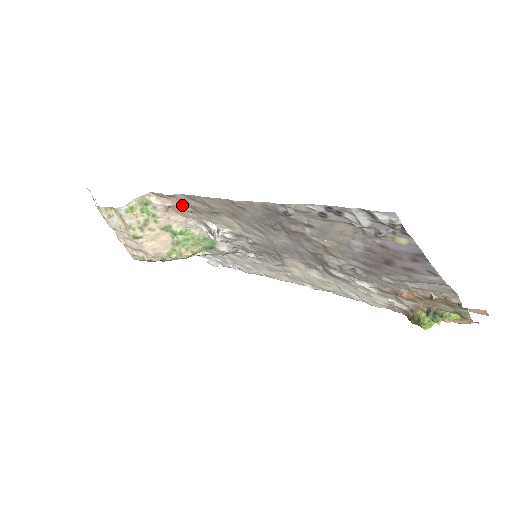
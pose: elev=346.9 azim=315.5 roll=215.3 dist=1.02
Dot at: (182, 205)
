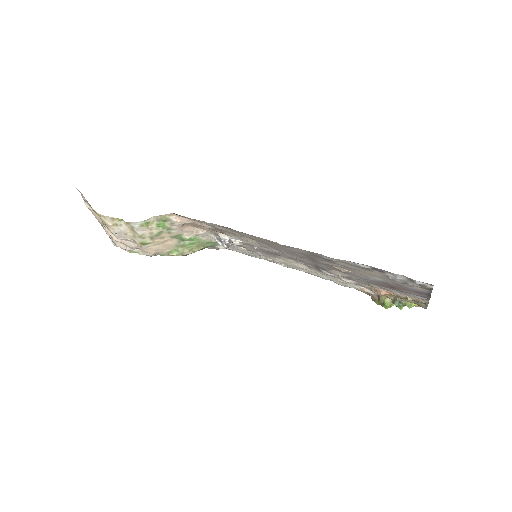
Dot at: (203, 224)
